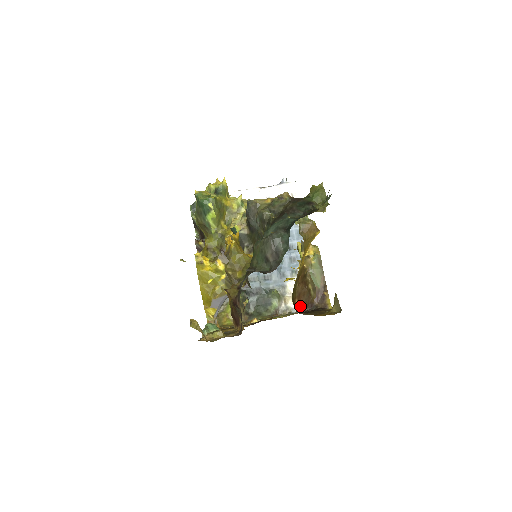
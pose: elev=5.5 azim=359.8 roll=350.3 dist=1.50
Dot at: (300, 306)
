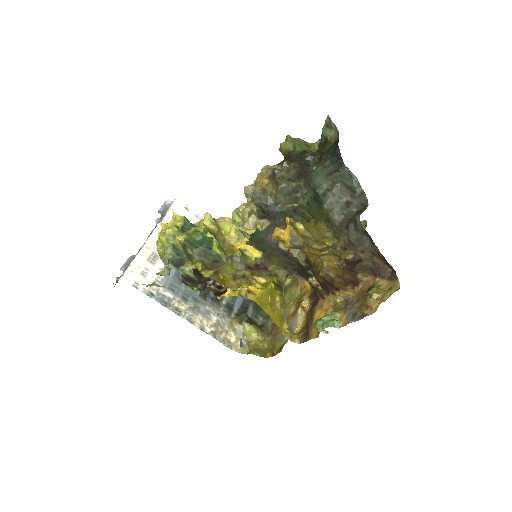
Dot at: occluded
